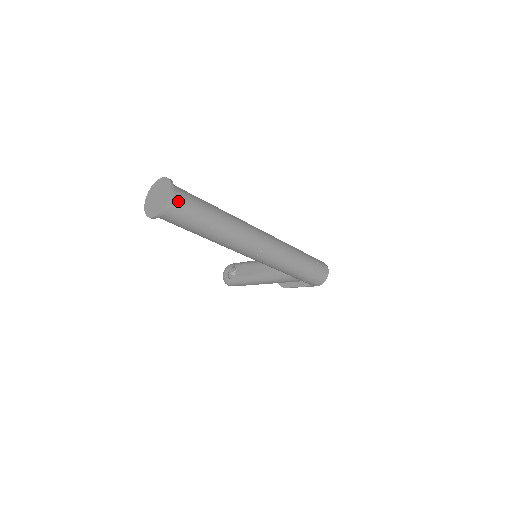
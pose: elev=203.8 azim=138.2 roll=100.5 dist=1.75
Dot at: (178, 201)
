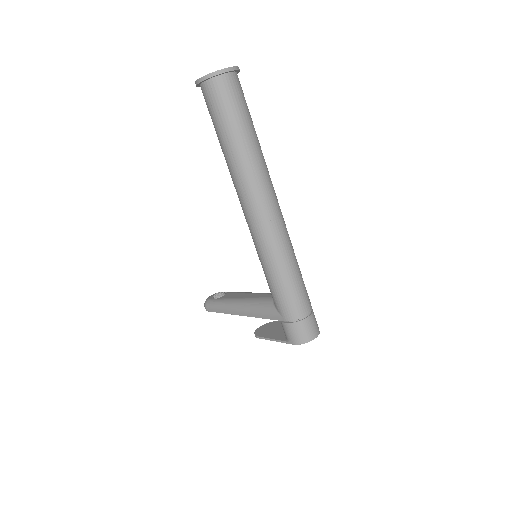
Dot at: (231, 83)
